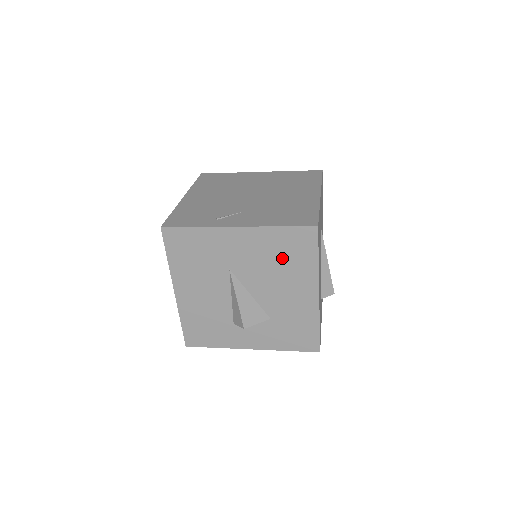
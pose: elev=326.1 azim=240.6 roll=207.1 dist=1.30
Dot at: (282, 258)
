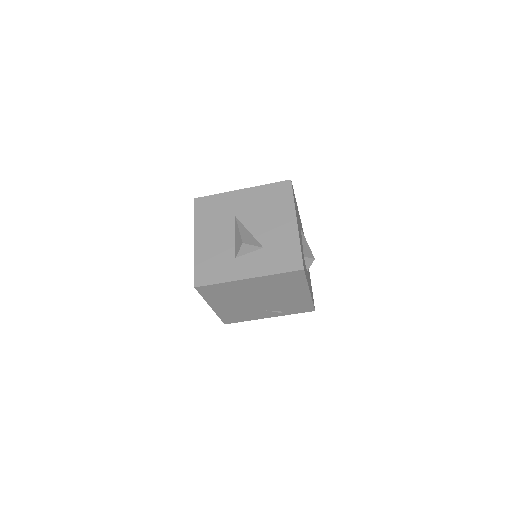
Dot at: (270, 202)
